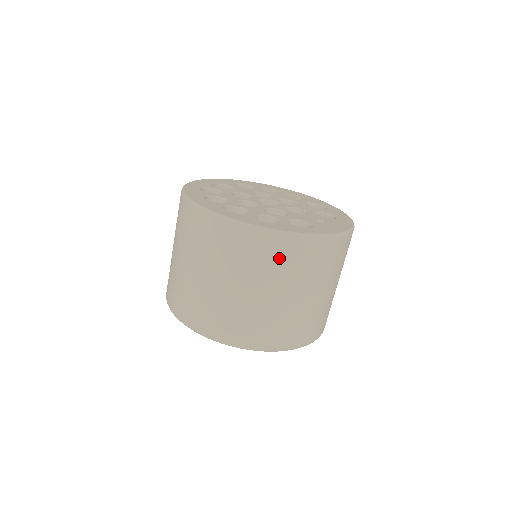
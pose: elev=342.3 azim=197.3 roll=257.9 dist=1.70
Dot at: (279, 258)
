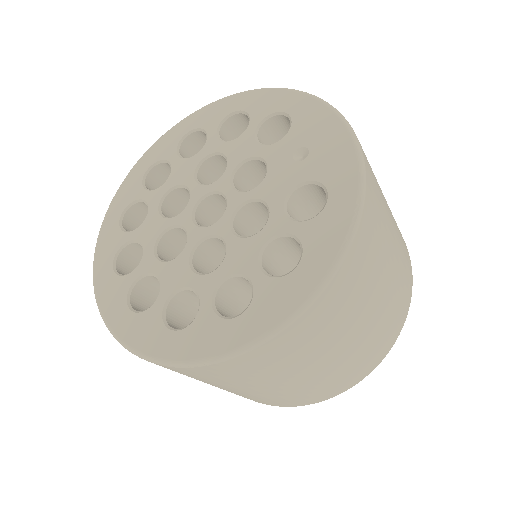
Dot at: (359, 276)
